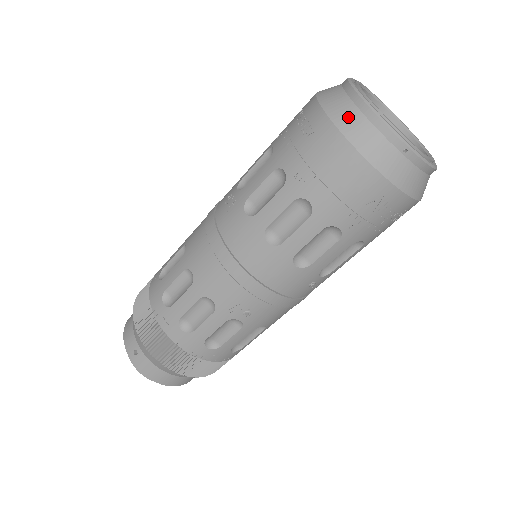
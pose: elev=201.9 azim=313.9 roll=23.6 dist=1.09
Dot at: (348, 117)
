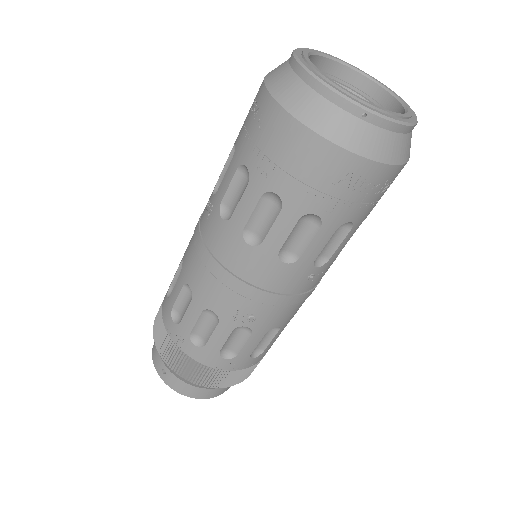
Dot at: (294, 94)
